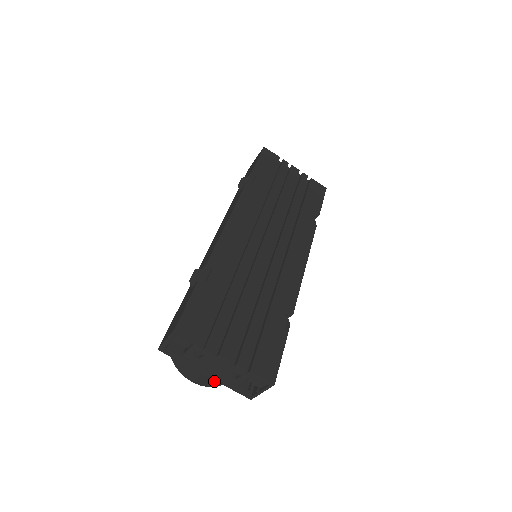
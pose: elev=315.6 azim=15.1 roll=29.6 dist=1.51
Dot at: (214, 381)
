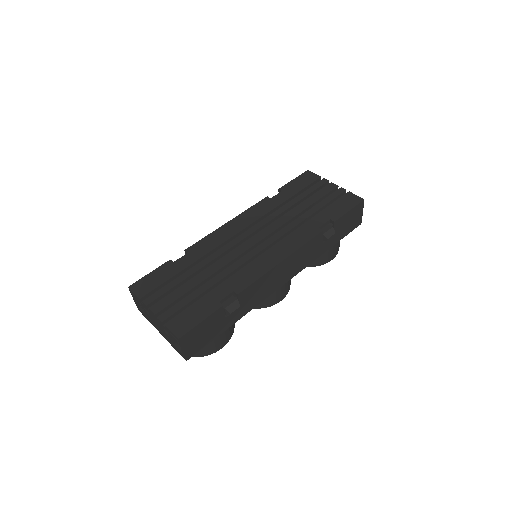
Dot at: occluded
